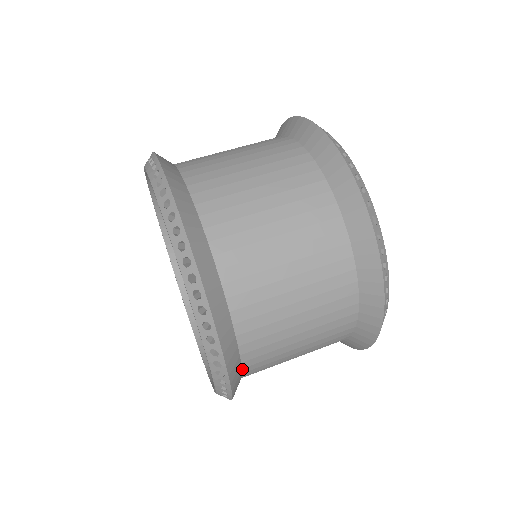
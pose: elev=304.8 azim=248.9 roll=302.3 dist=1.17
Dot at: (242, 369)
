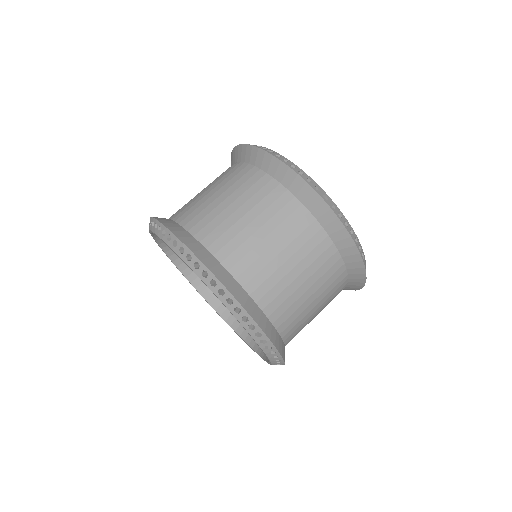
Dot at: (282, 339)
